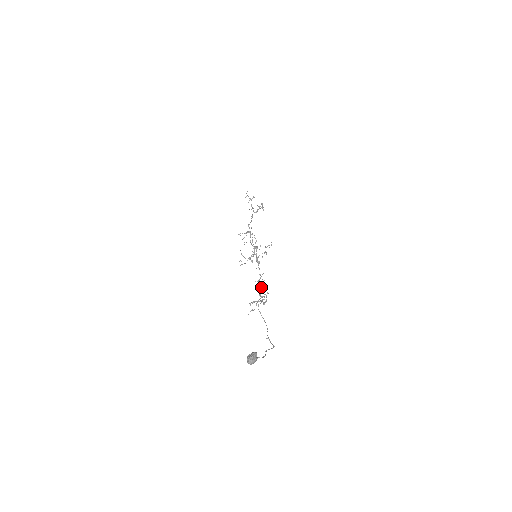
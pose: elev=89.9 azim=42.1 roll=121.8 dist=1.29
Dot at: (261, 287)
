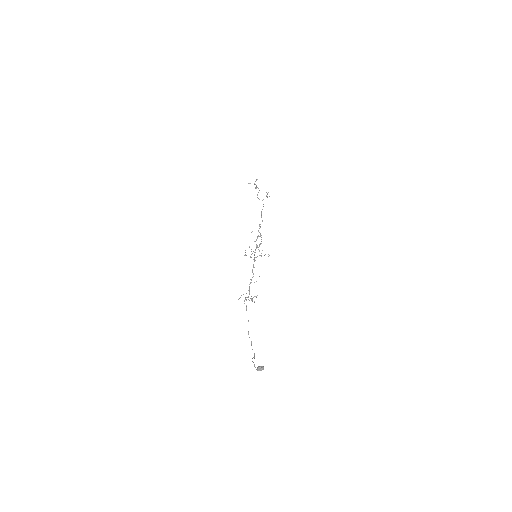
Dot at: occluded
